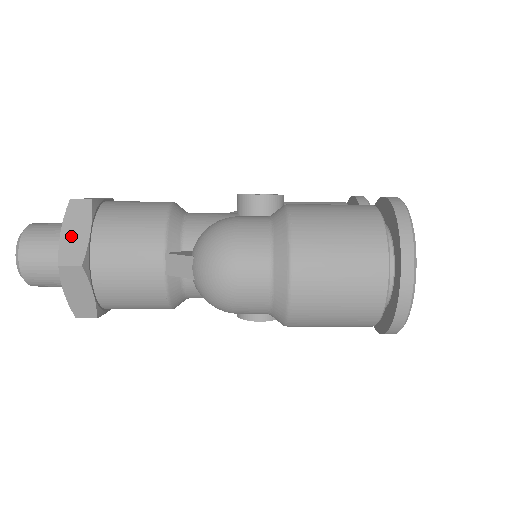
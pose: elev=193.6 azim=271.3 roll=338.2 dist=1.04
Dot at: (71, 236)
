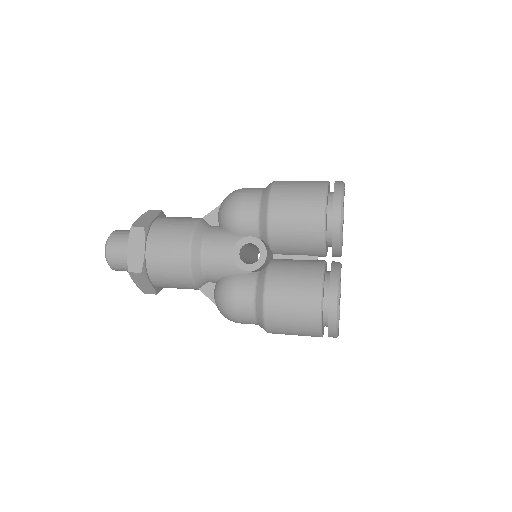
Dot at: (142, 285)
